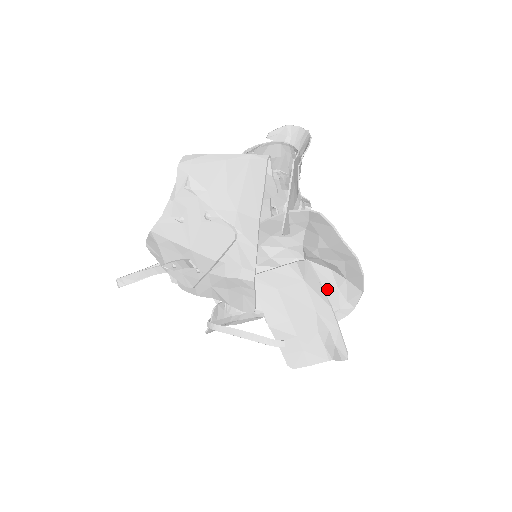
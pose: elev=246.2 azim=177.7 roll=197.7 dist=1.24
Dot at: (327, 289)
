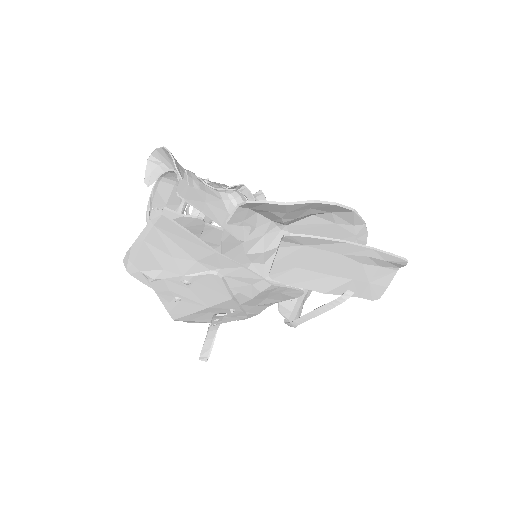
Dot at: (329, 231)
